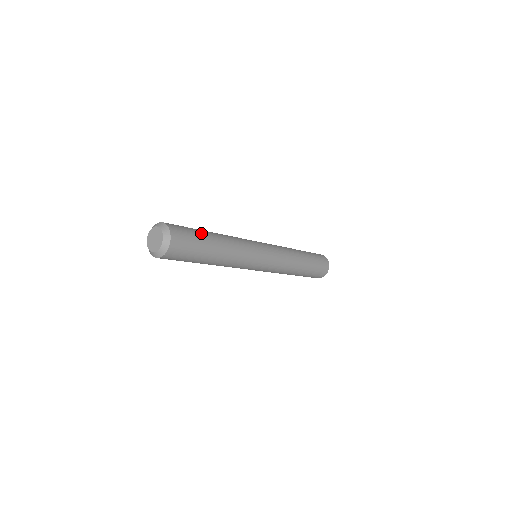
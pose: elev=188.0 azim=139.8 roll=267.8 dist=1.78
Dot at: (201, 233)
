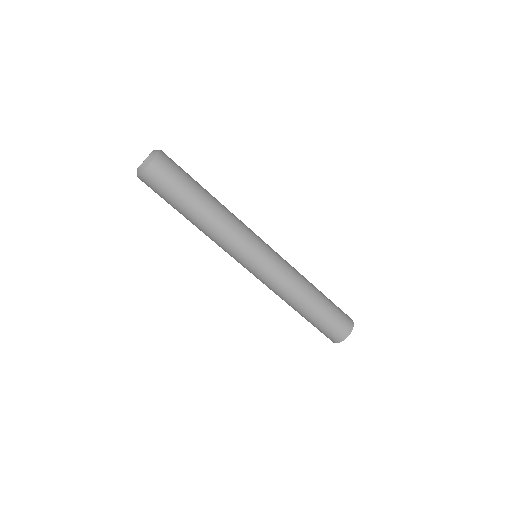
Dot at: (194, 180)
